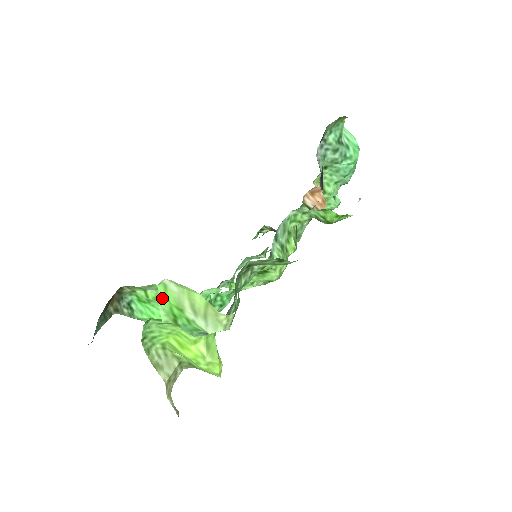
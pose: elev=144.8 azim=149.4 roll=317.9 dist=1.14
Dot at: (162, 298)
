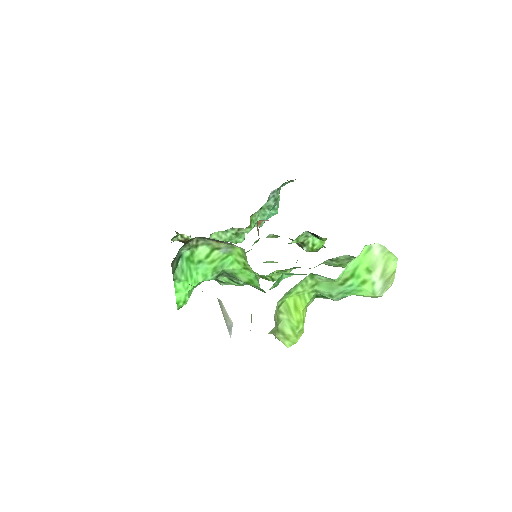
Dot at: (357, 257)
